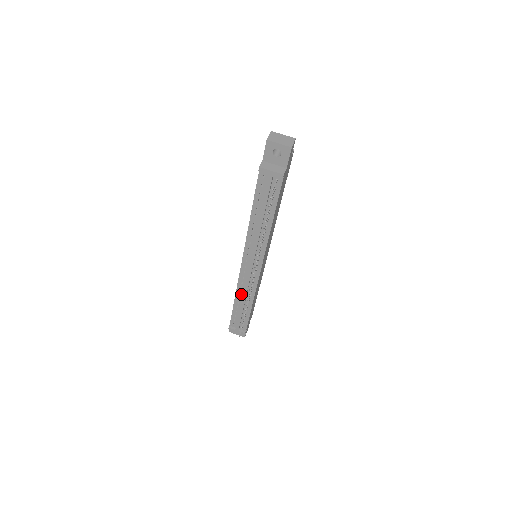
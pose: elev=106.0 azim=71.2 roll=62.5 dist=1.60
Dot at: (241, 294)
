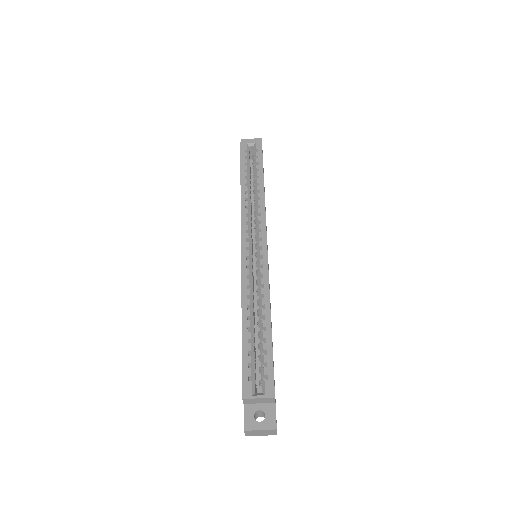
Dot at: occluded
